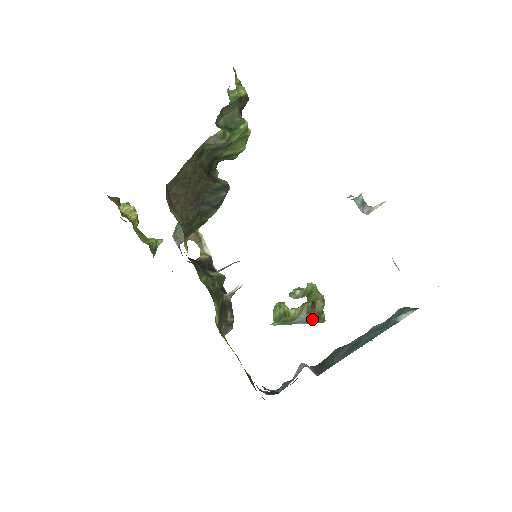
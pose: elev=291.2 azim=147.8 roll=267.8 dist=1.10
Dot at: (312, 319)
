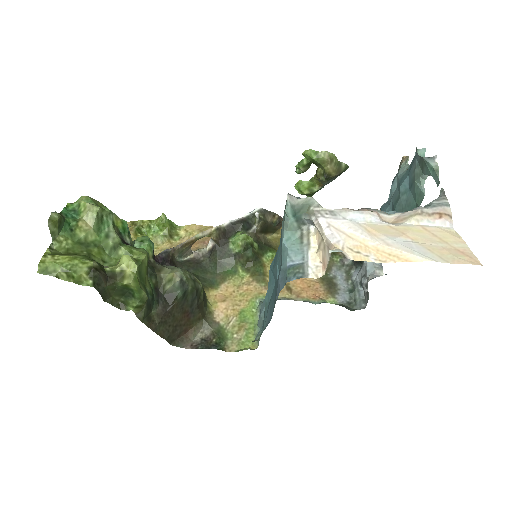
Dot at: (336, 177)
